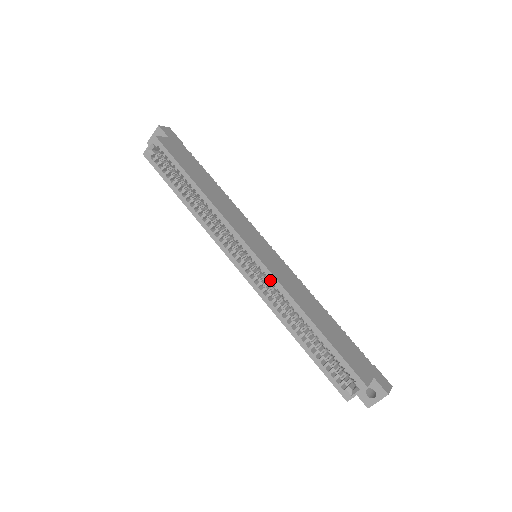
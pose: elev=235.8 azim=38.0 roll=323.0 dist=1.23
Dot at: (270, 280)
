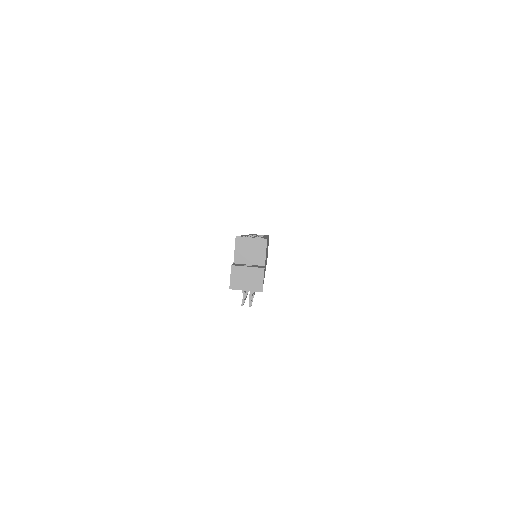
Dot at: occluded
